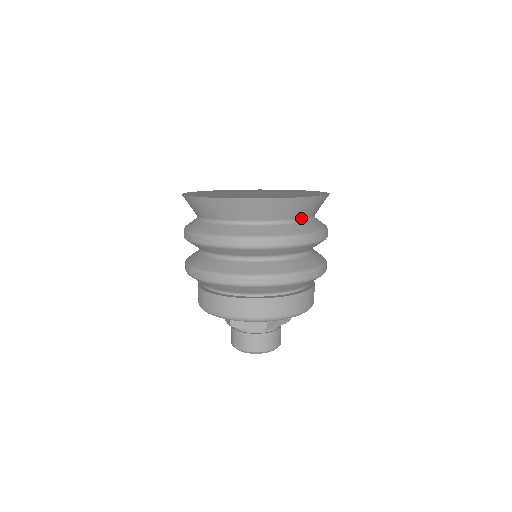
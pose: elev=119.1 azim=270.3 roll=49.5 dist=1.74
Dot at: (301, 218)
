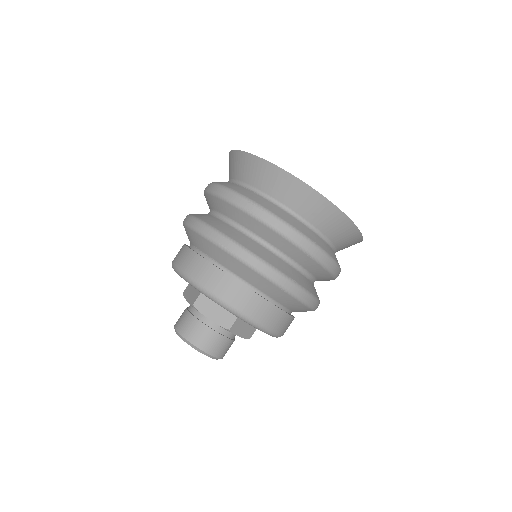
Dot at: (332, 242)
